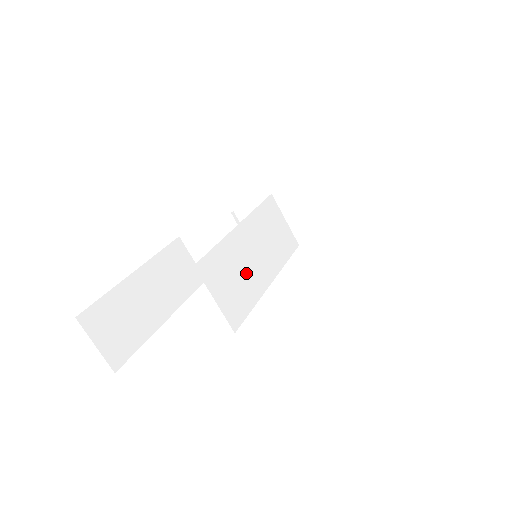
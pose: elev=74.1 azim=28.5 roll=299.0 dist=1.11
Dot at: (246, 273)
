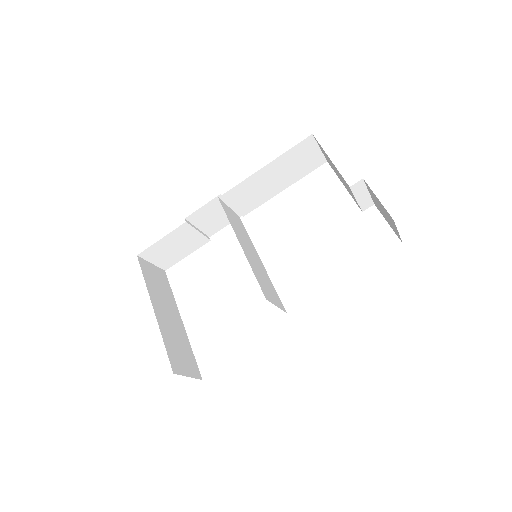
Dot at: (261, 272)
